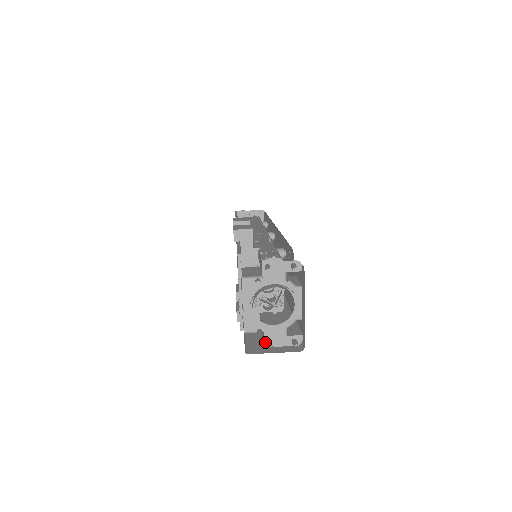
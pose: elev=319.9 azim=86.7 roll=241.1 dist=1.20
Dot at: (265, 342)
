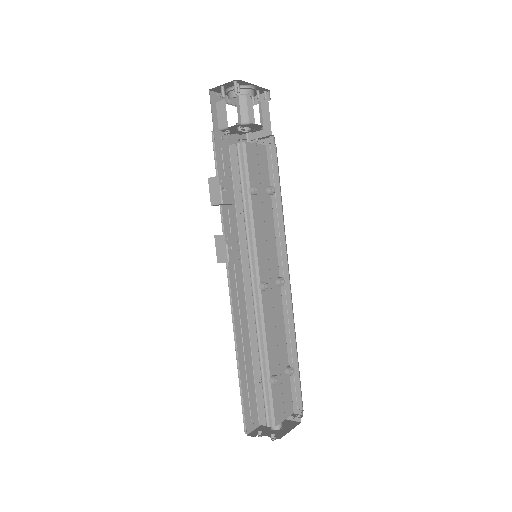
Dot at: occluded
